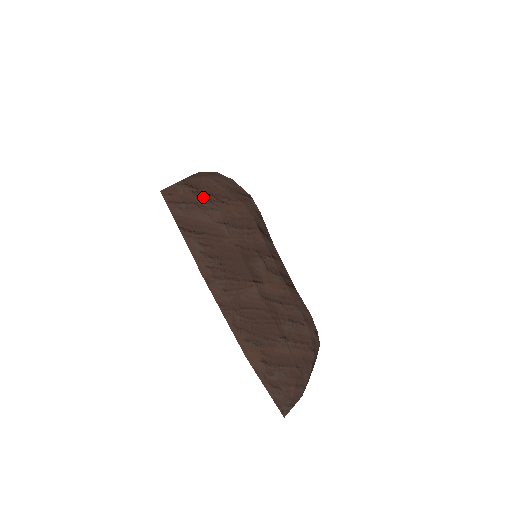
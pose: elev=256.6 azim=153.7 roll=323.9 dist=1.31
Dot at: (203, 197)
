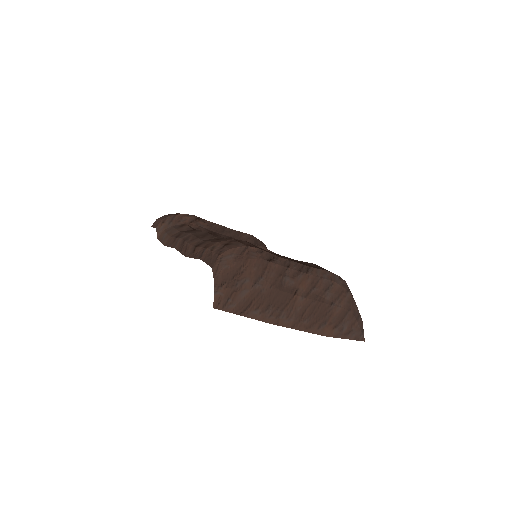
Dot at: (233, 283)
